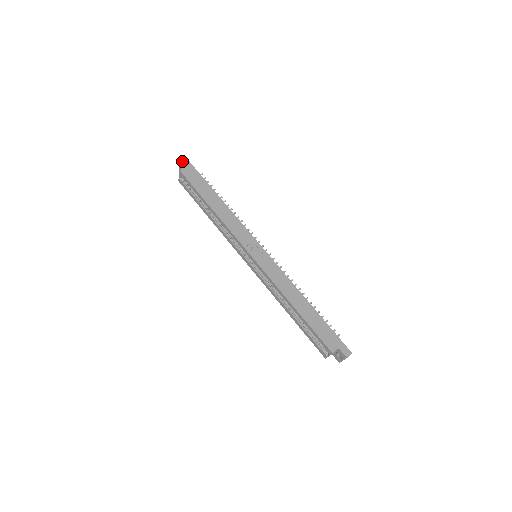
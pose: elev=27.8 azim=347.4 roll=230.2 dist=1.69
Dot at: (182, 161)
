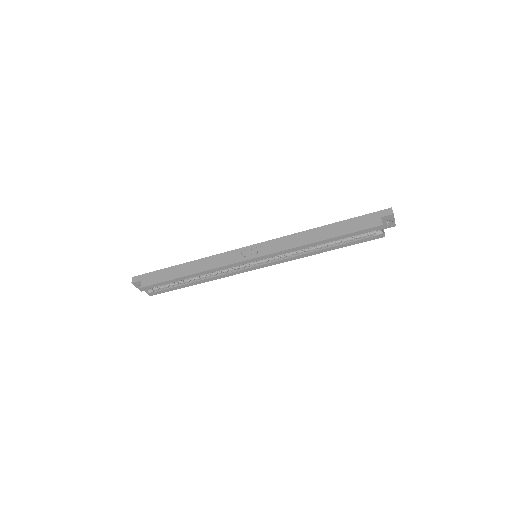
Dot at: (134, 282)
